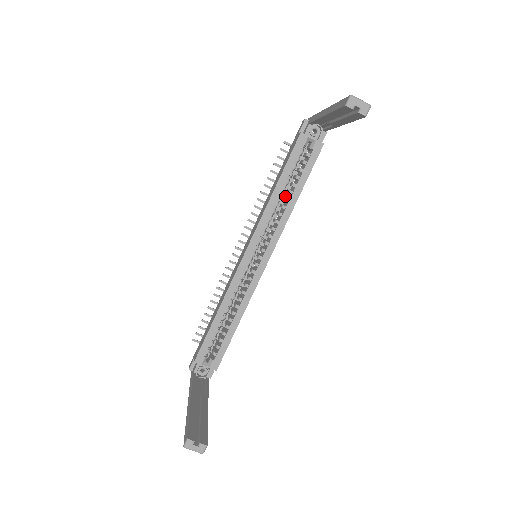
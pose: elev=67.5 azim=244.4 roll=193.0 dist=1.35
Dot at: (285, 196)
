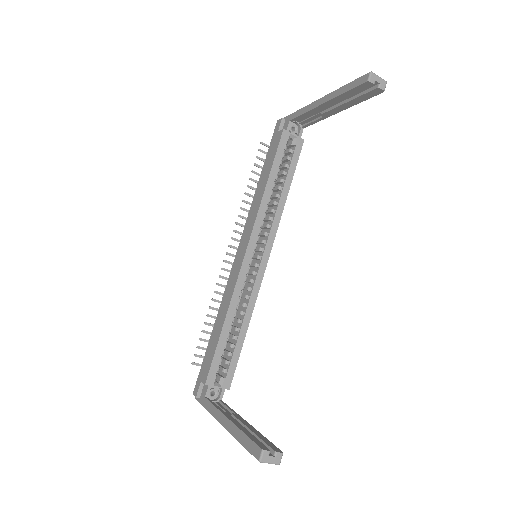
Dot at: occluded
